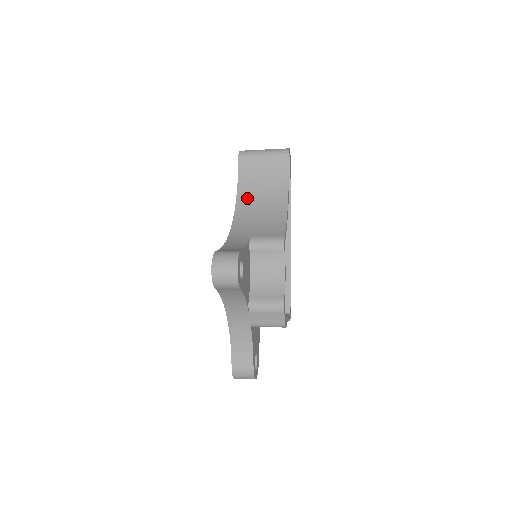
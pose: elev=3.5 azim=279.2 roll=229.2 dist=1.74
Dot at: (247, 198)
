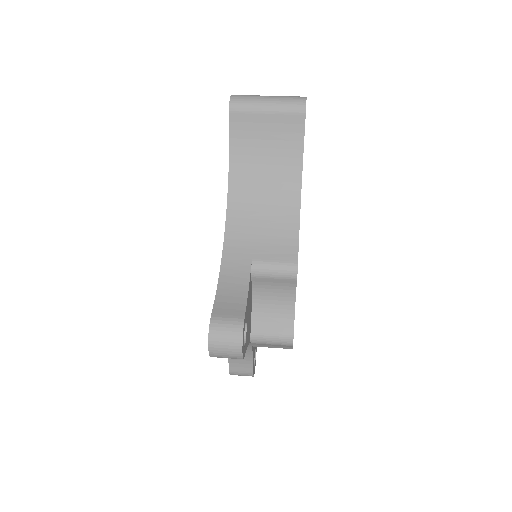
Dot at: (244, 181)
